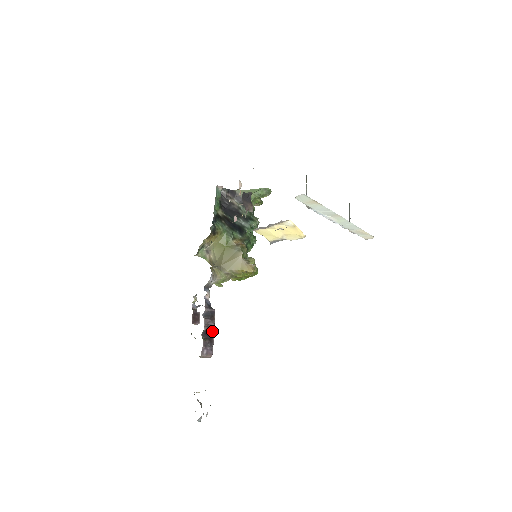
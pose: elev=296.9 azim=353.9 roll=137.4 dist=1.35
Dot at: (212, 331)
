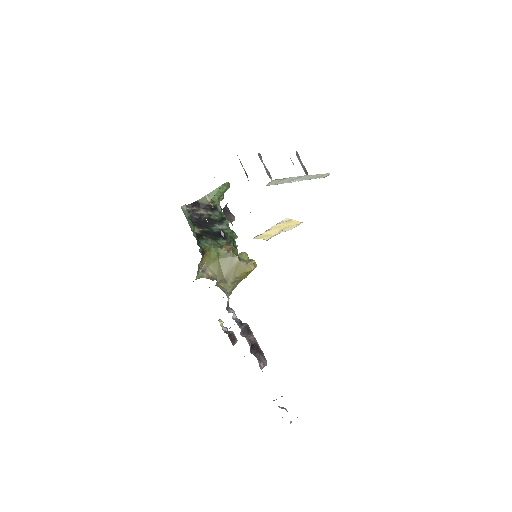
Dot at: (255, 343)
